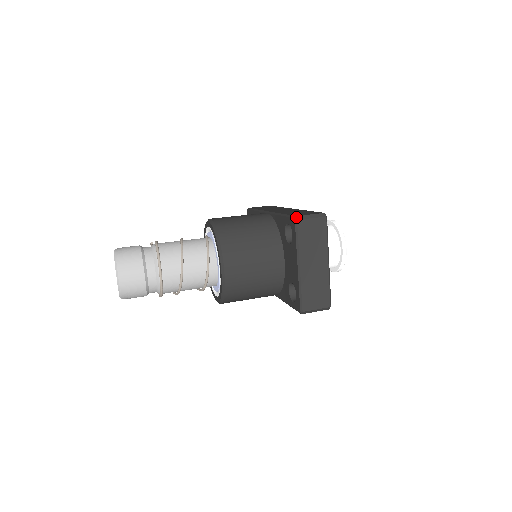
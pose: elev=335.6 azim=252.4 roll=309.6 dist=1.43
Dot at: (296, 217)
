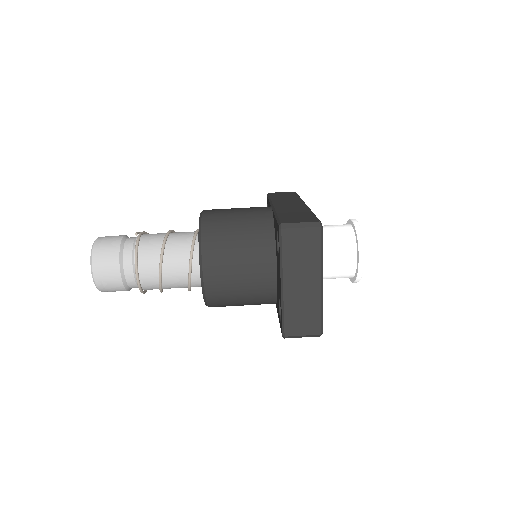
Dot at: (281, 225)
